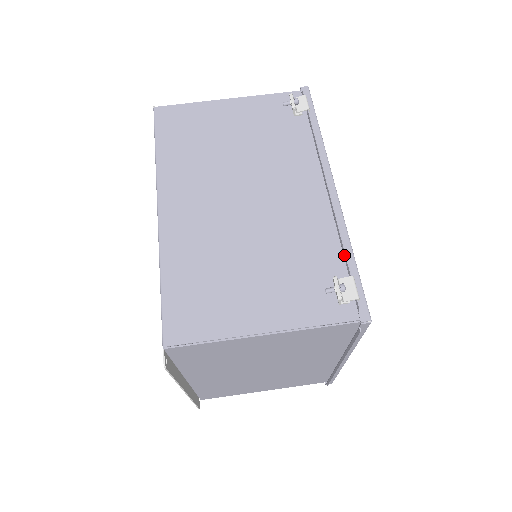
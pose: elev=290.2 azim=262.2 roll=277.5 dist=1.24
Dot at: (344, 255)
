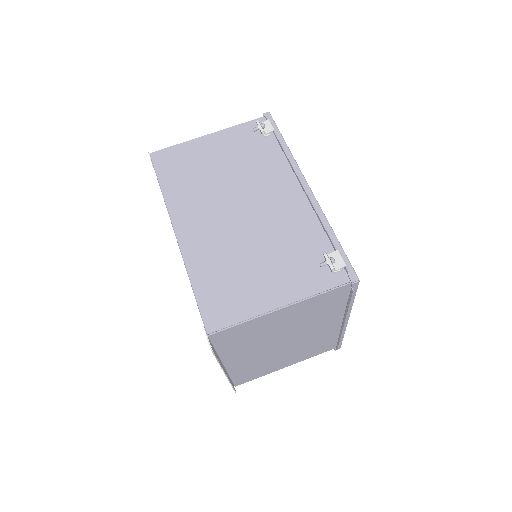
Dot at: (328, 236)
